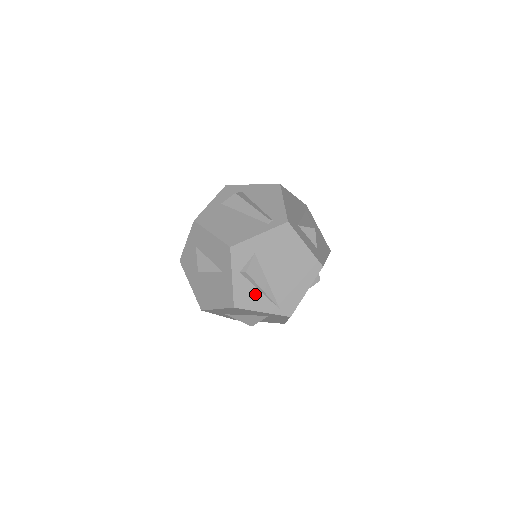
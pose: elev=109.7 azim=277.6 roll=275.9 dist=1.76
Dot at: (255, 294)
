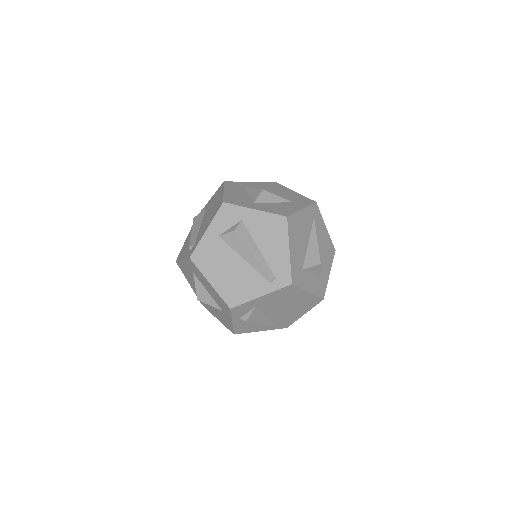
Dot at: (254, 325)
